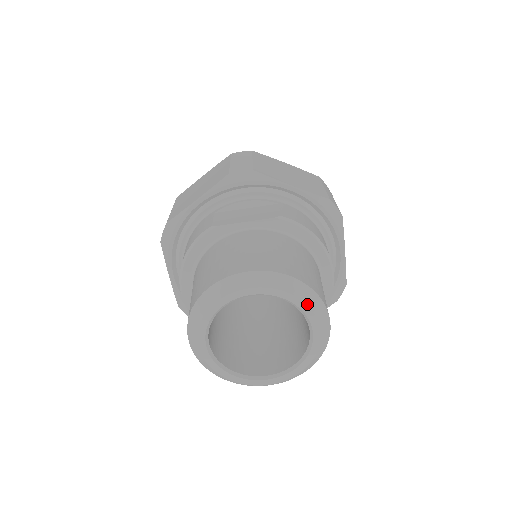
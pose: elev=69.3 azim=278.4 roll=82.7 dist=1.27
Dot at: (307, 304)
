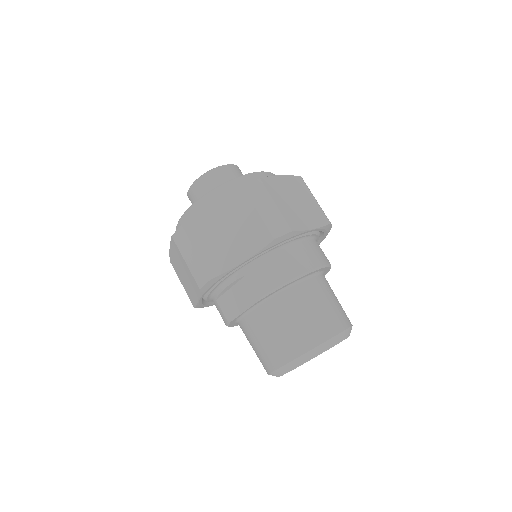
Dot at: occluded
